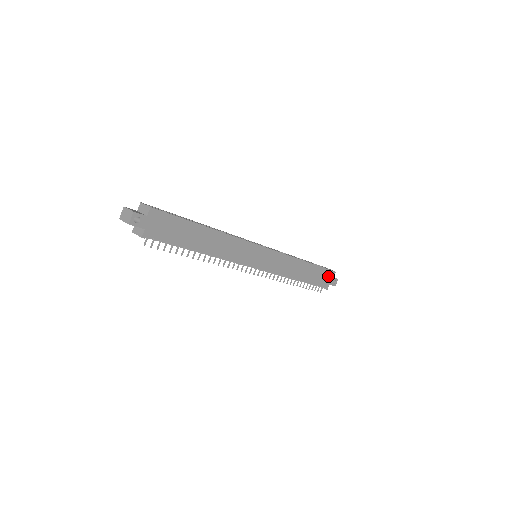
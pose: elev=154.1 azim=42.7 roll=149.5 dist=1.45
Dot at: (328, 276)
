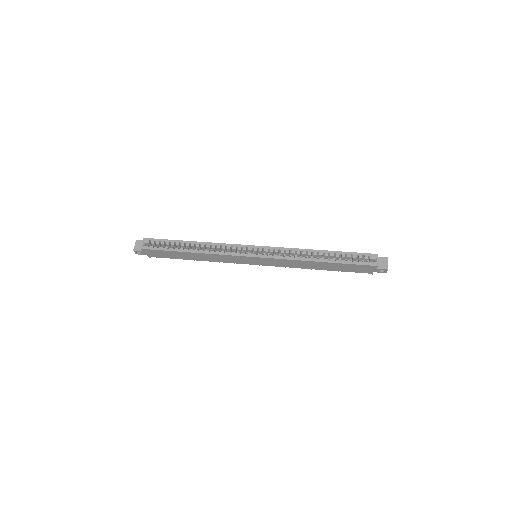
Dot at: (366, 268)
